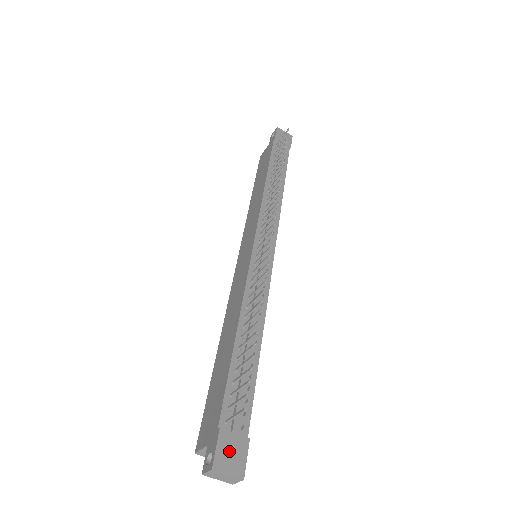
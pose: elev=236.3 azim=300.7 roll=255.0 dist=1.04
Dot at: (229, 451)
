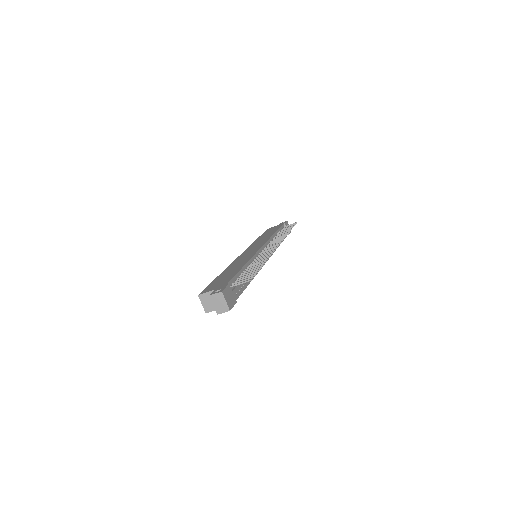
Dot at: (229, 295)
